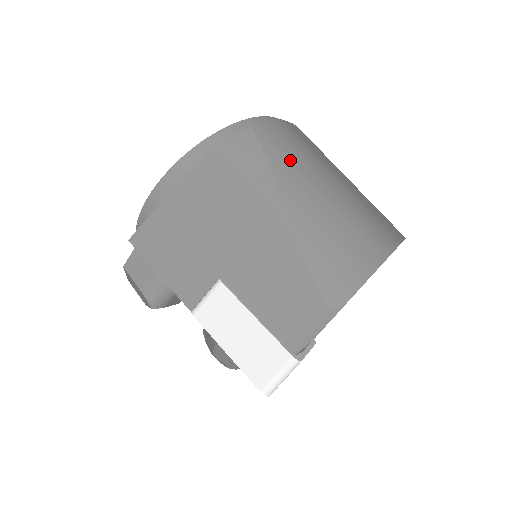
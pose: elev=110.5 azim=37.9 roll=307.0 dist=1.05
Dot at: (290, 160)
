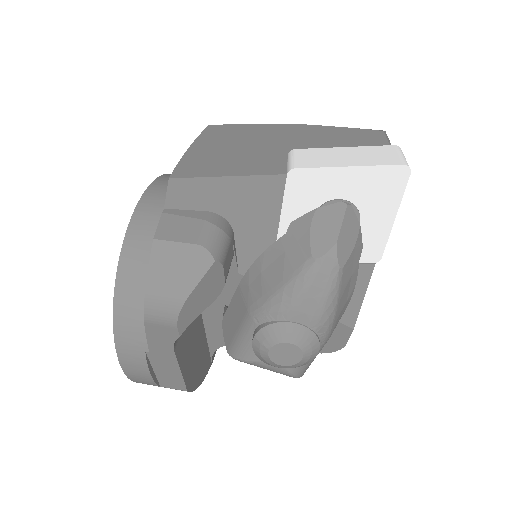
Dot at: occluded
